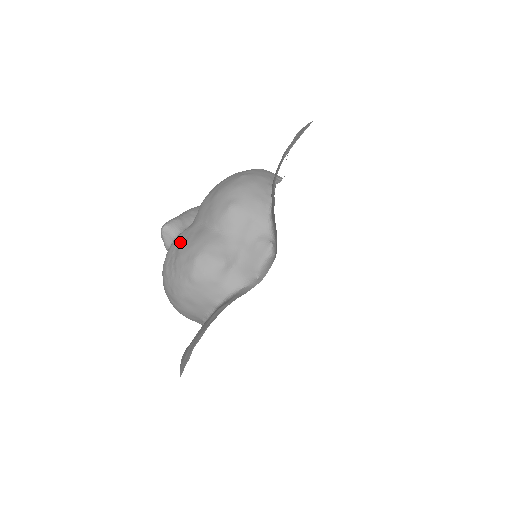
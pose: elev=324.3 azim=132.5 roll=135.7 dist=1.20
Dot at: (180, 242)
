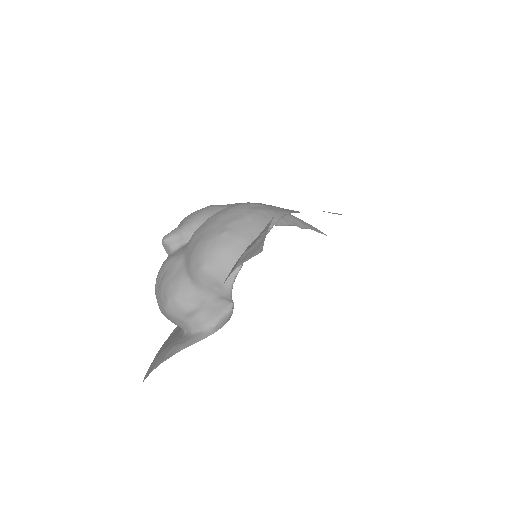
Dot at: (166, 270)
